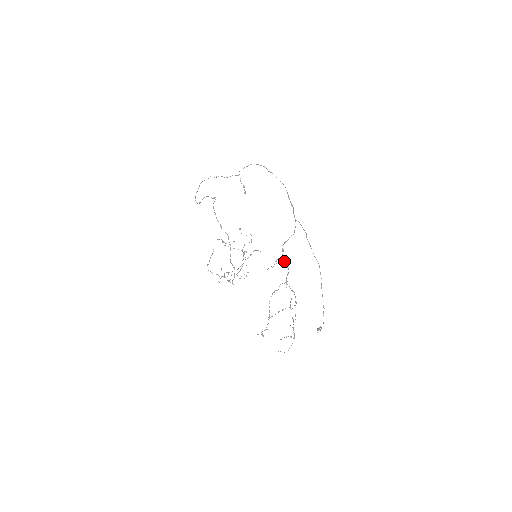
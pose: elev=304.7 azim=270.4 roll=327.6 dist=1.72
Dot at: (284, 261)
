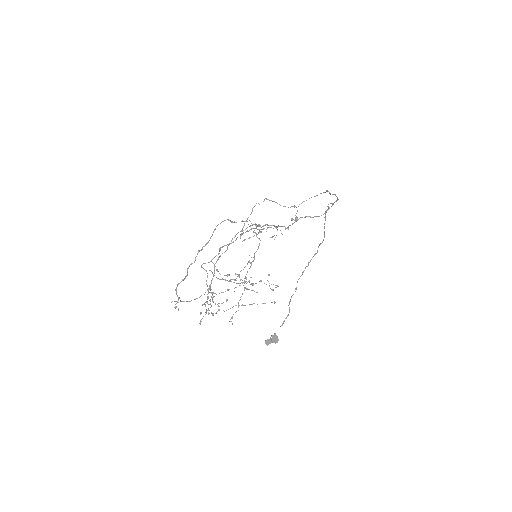
Dot at: occluded
